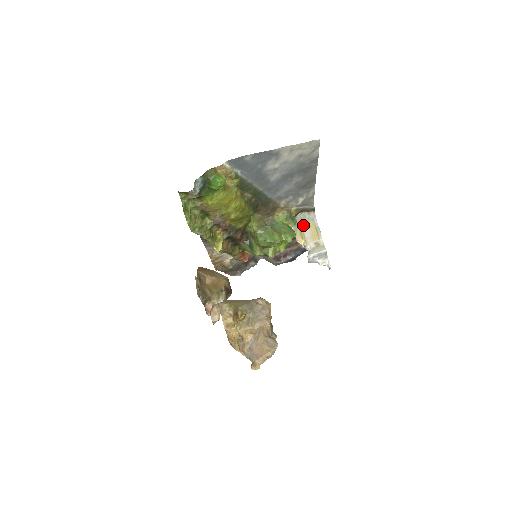
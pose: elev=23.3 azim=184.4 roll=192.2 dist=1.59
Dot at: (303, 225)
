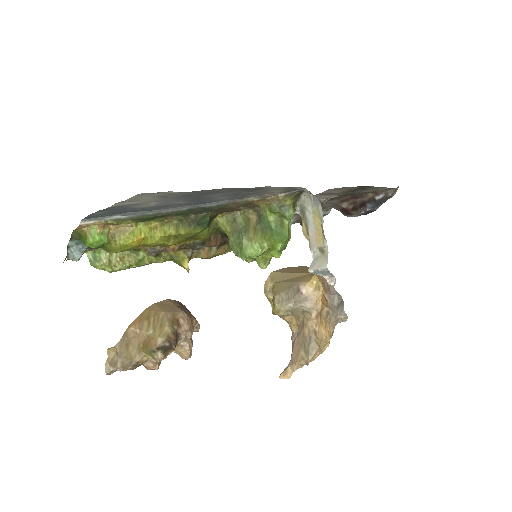
Dot at: (307, 214)
